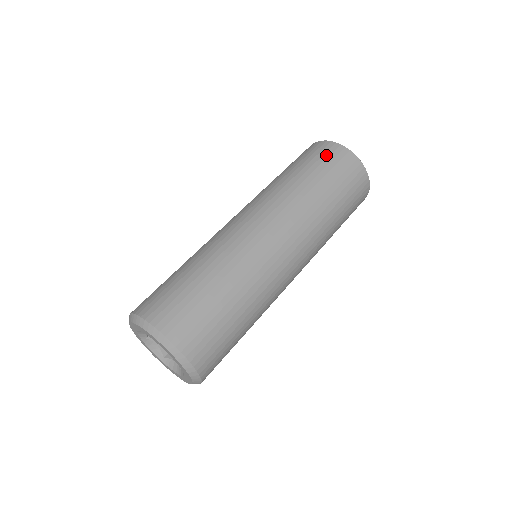
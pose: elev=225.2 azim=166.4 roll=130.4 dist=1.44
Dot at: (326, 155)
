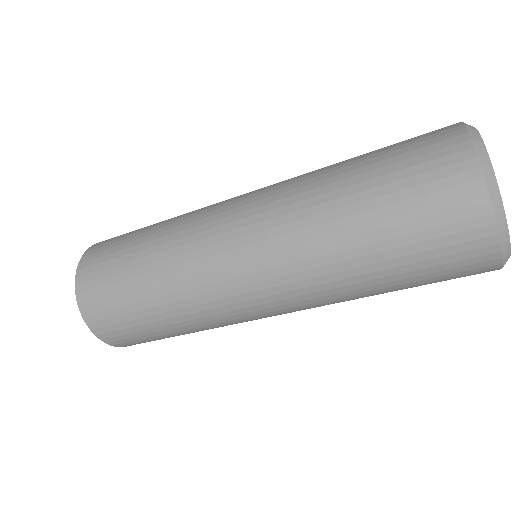
Dot at: (439, 208)
